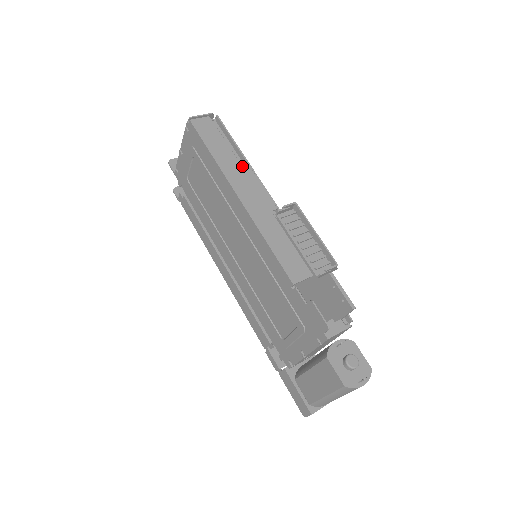
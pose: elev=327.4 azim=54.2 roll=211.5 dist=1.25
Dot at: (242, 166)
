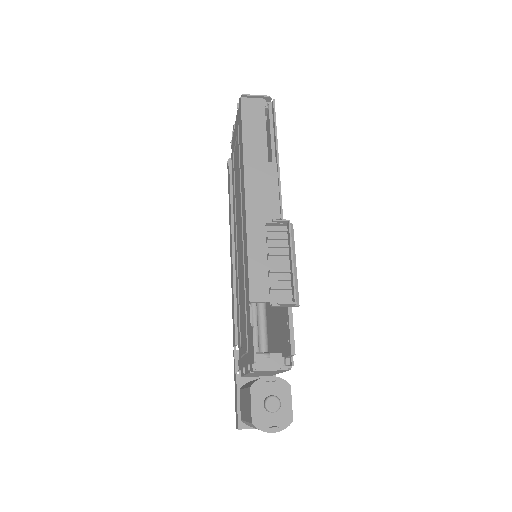
Dot at: (272, 161)
